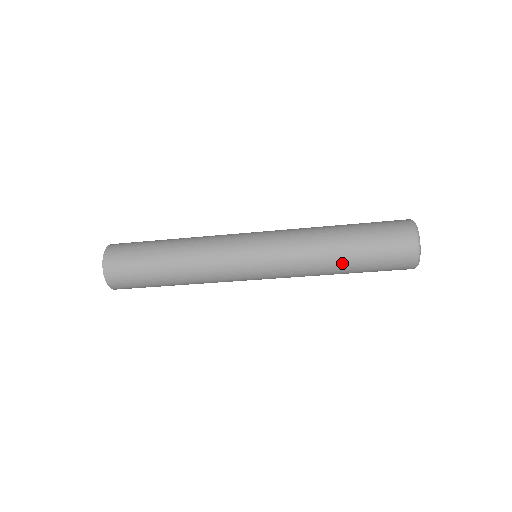
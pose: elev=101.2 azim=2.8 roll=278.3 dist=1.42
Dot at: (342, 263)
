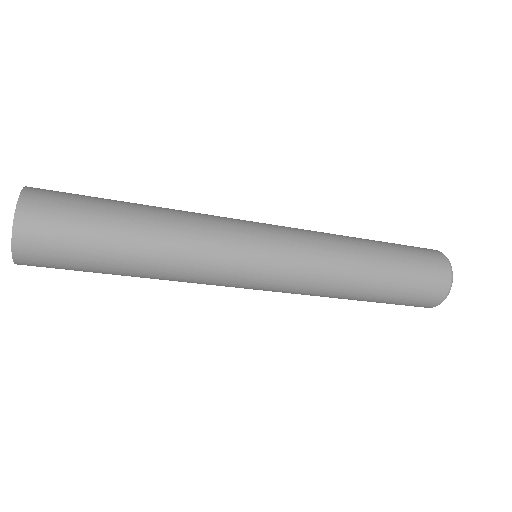
Dot at: (364, 296)
